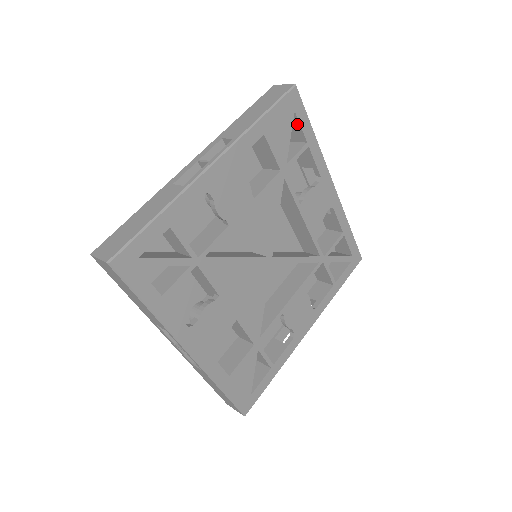
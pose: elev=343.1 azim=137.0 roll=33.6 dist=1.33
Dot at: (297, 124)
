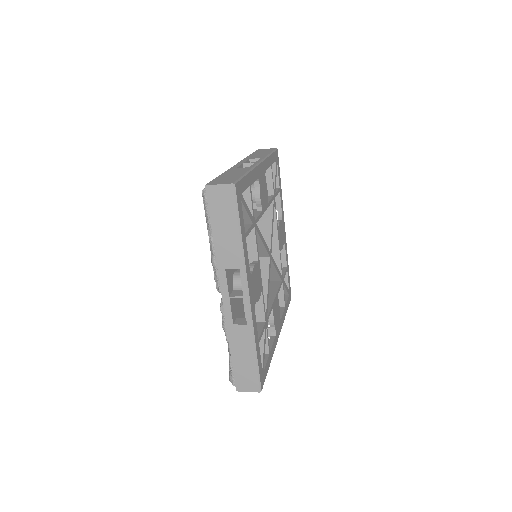
Dot at: occluded
